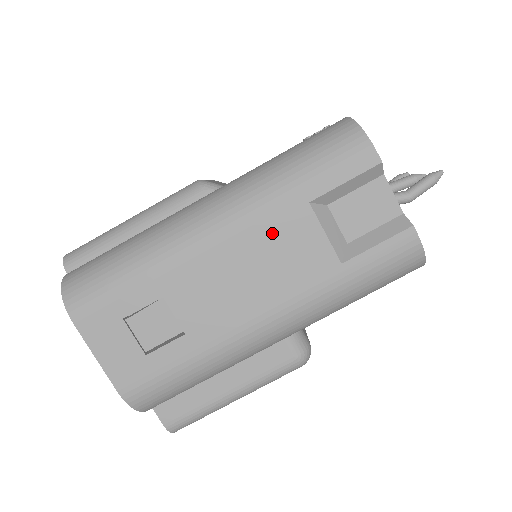
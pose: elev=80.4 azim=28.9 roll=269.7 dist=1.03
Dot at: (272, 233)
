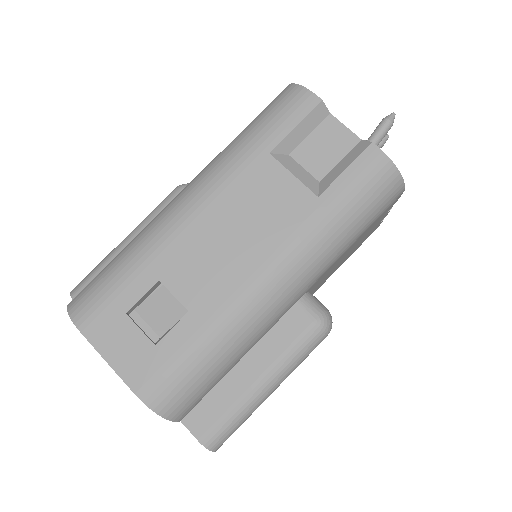
Dot at: (244, 190)
